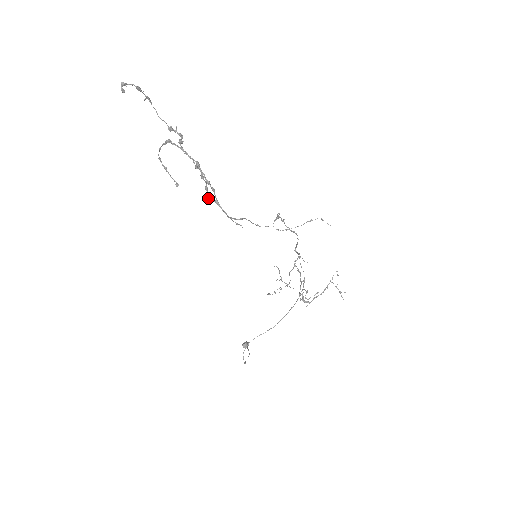
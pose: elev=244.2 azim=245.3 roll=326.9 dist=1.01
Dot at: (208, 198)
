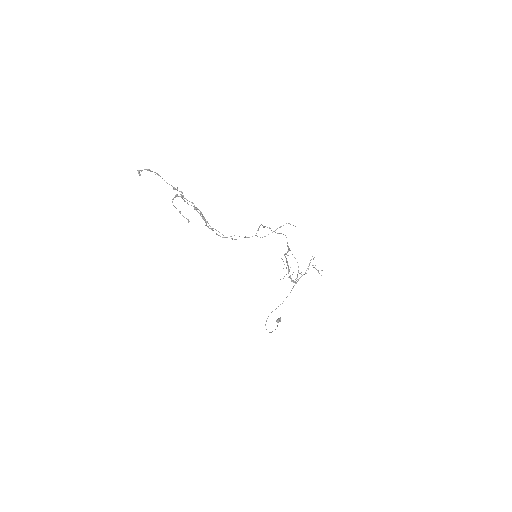
Dot at: (208, 227)
